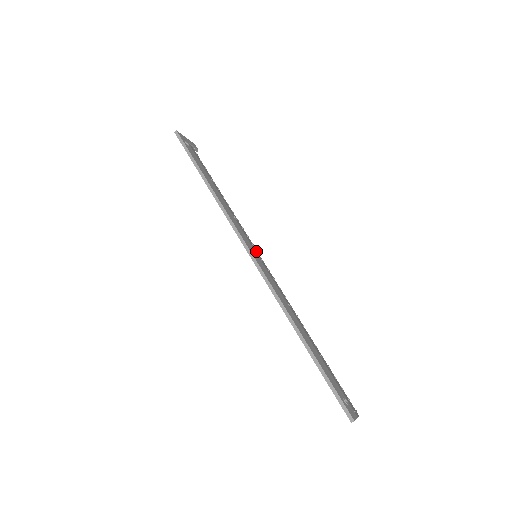
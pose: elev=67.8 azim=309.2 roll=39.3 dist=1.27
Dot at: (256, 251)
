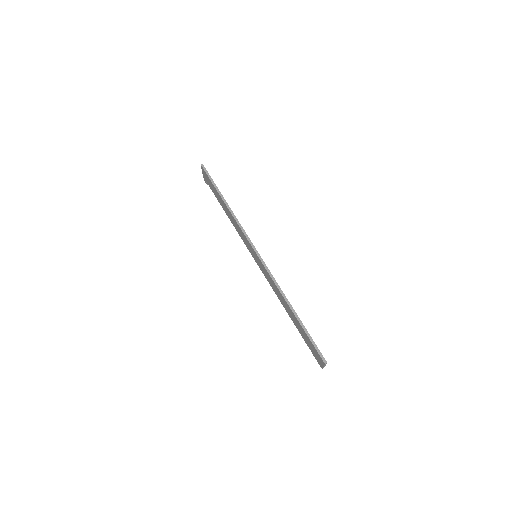
Dot at: occluded
